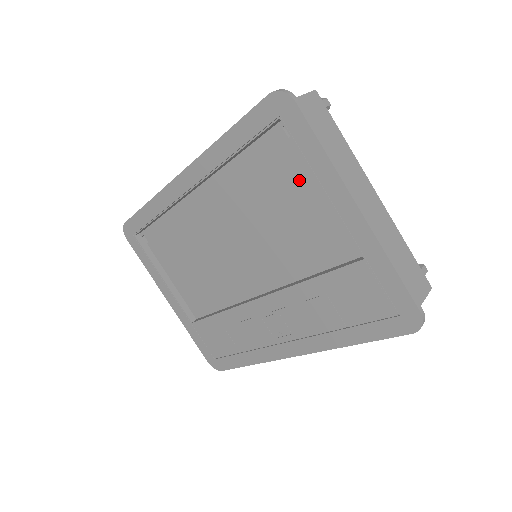
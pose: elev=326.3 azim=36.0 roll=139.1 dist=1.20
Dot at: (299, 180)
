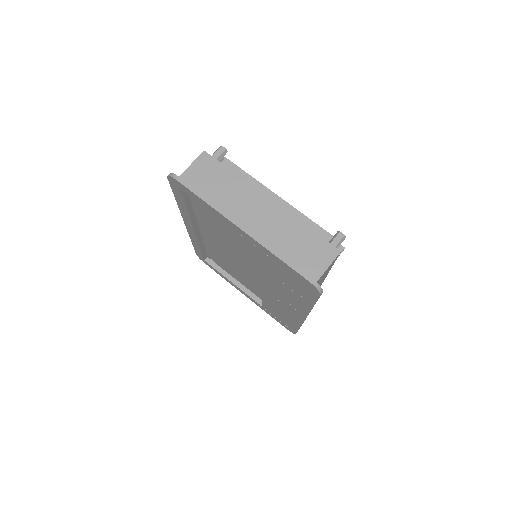
Dot at: occluded
